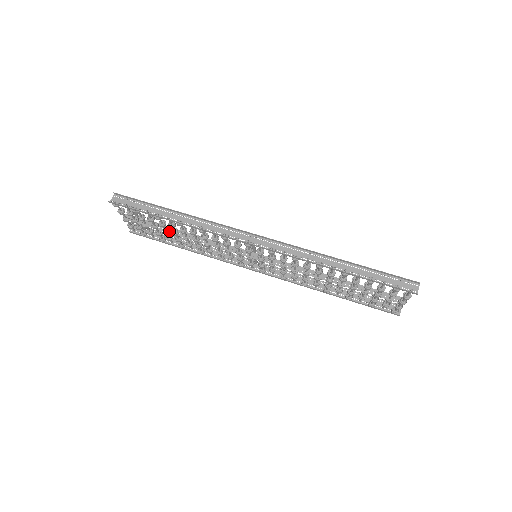
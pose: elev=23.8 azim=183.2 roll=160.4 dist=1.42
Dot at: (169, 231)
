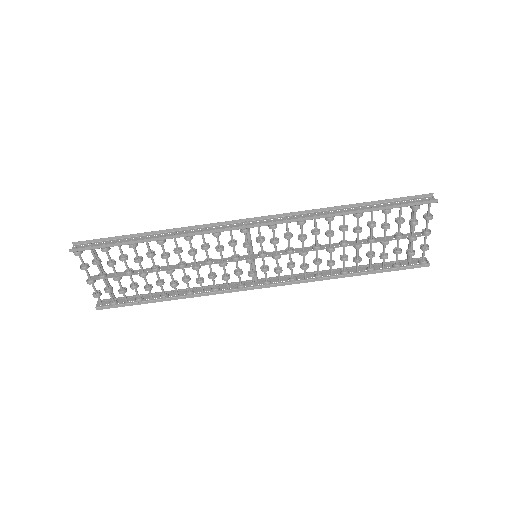
Dot at: occluded
